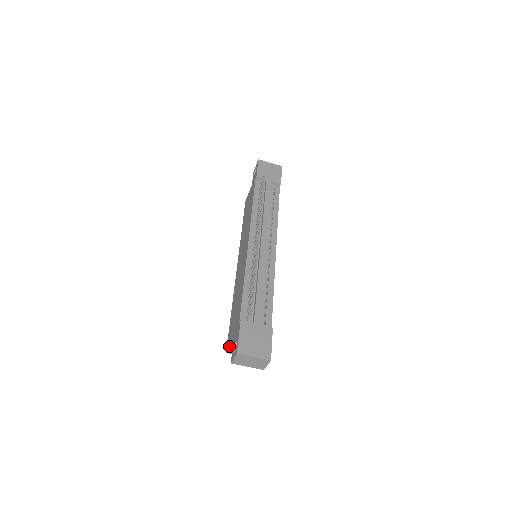
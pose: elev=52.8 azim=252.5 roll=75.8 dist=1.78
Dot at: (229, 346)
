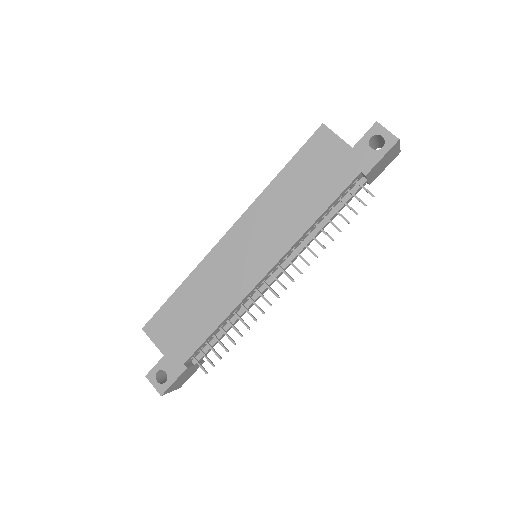
Dot at: (152, 341)
